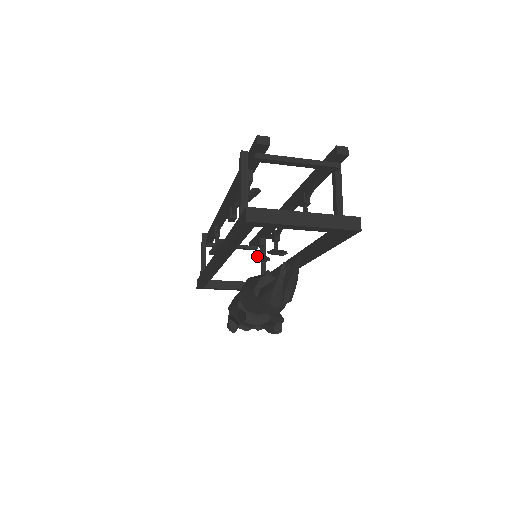
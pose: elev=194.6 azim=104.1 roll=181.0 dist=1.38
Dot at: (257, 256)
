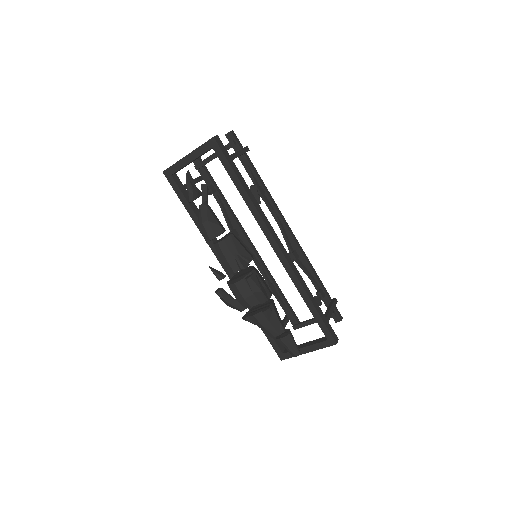
Dot at: occluded
